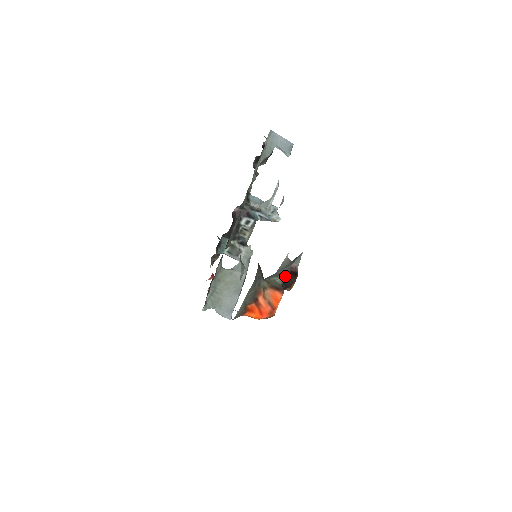
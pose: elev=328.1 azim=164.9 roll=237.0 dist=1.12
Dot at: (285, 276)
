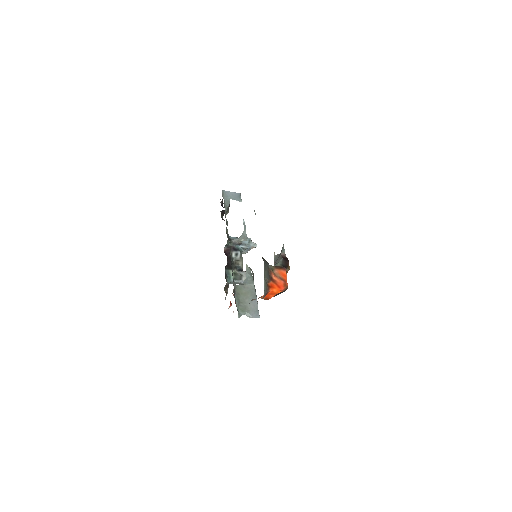
Dot at: (281, 261)
